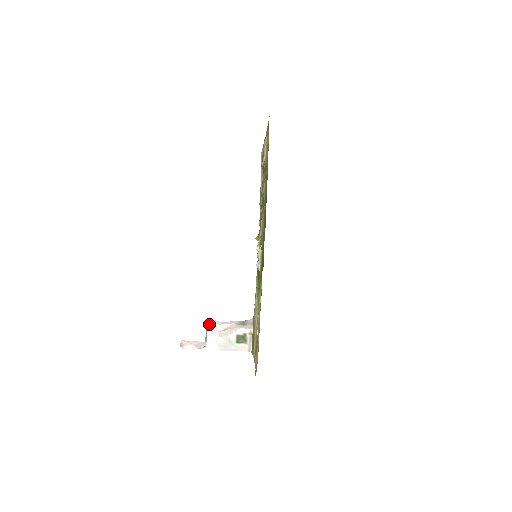
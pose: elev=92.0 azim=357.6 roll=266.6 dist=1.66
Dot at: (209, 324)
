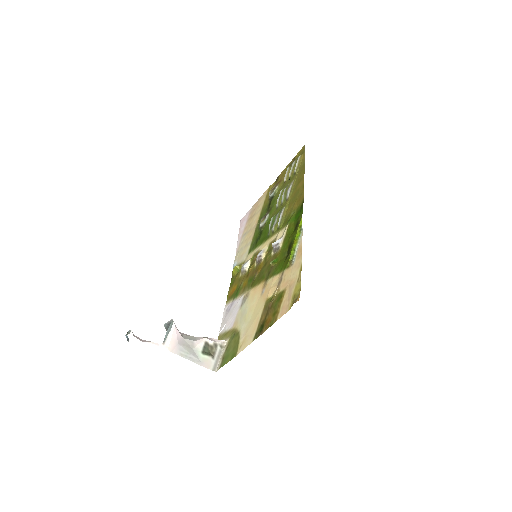
Dot at: occluded
